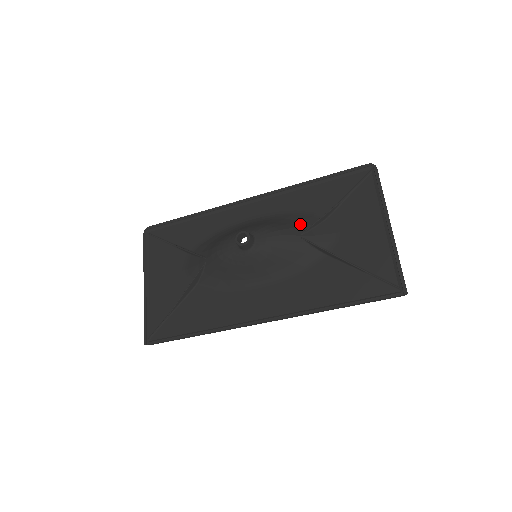
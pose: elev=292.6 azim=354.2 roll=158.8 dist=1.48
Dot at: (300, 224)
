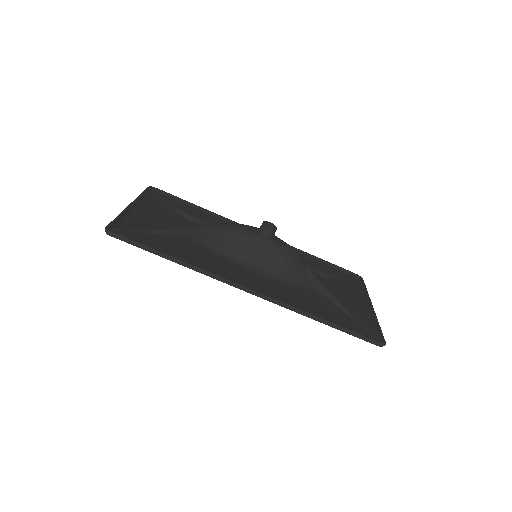
Dot at: occluded
